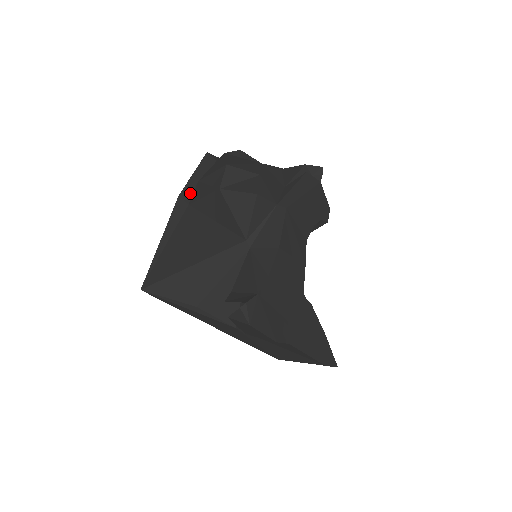
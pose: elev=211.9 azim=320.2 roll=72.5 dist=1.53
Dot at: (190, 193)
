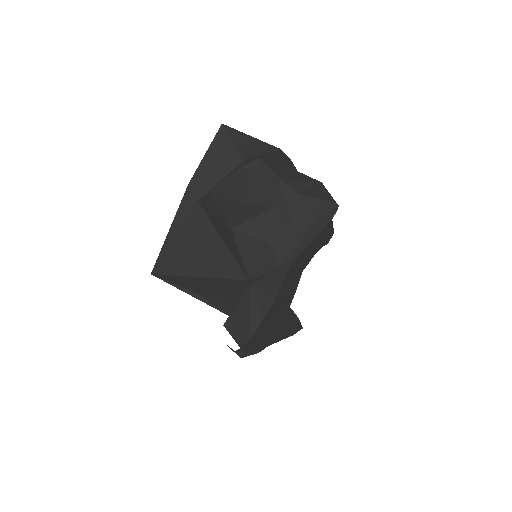
Dot at: (200, 185)
